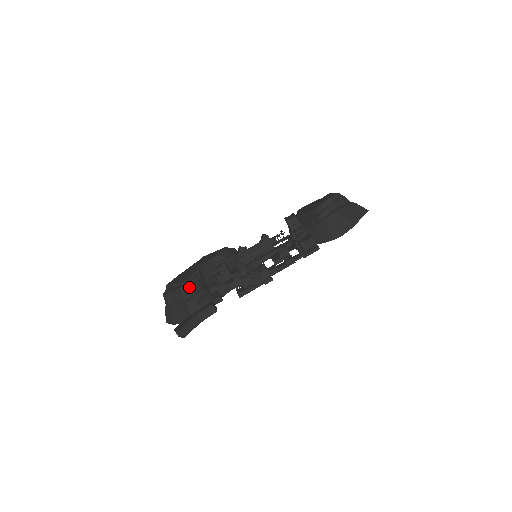
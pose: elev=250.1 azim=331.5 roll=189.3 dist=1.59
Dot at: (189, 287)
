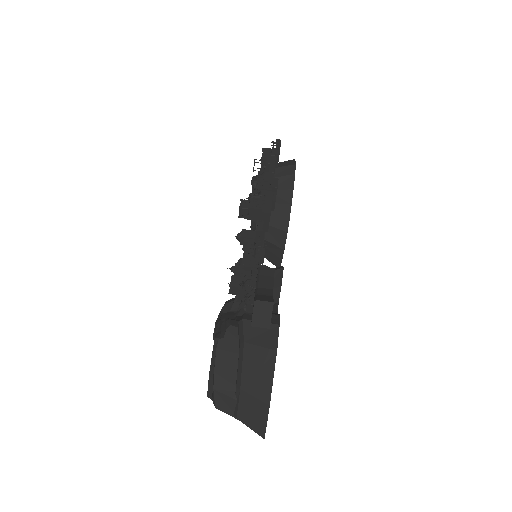
Dot at: (224, 332)
